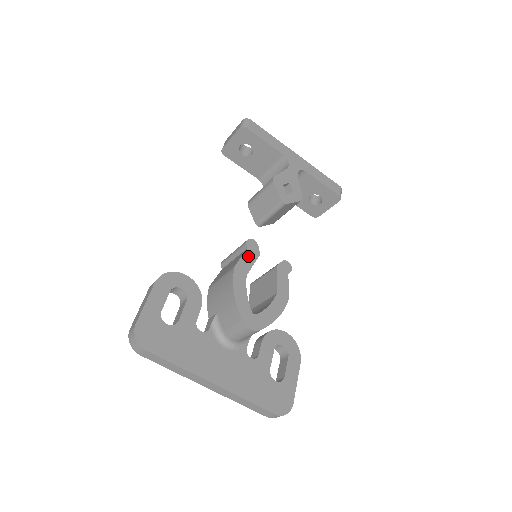
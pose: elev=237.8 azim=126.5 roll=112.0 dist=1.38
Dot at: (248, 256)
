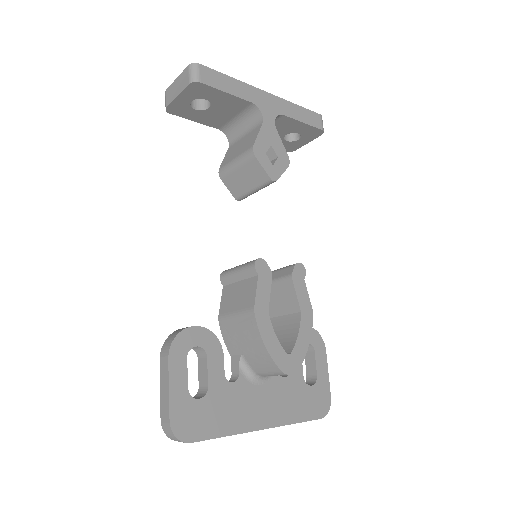
Dot at: (262, 285)
